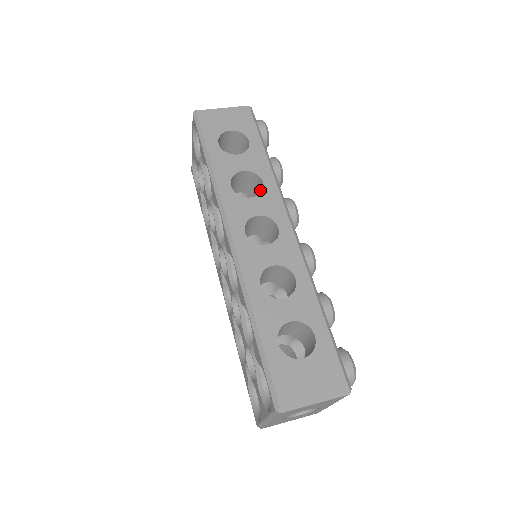
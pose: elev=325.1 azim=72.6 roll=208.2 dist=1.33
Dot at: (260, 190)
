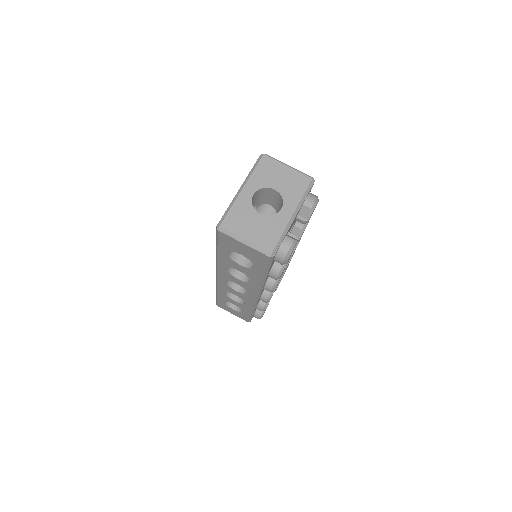
Dot at: occluded
